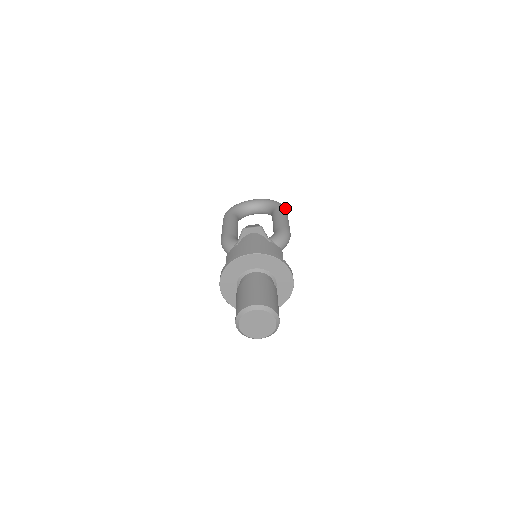
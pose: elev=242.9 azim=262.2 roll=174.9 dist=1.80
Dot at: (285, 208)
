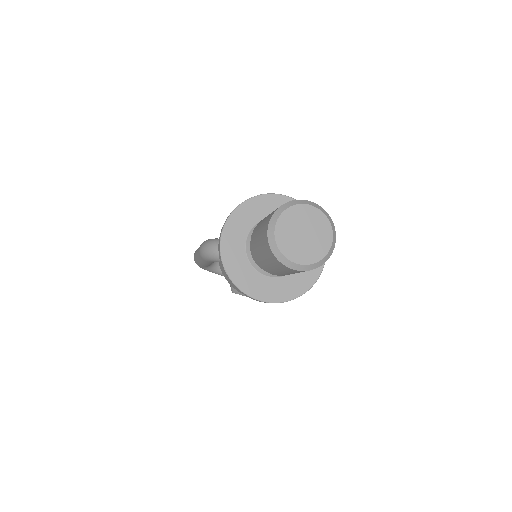
Dot at: occluded
